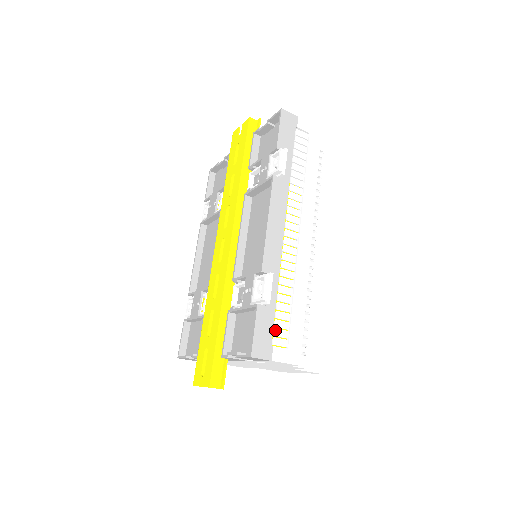
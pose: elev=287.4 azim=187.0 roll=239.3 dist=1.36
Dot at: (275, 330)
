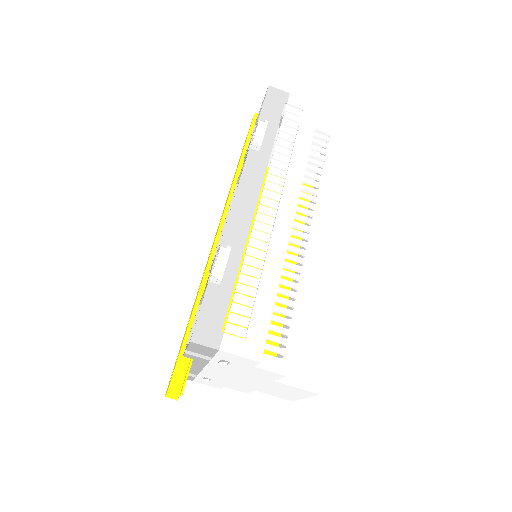
Dot at: (230, 315)
